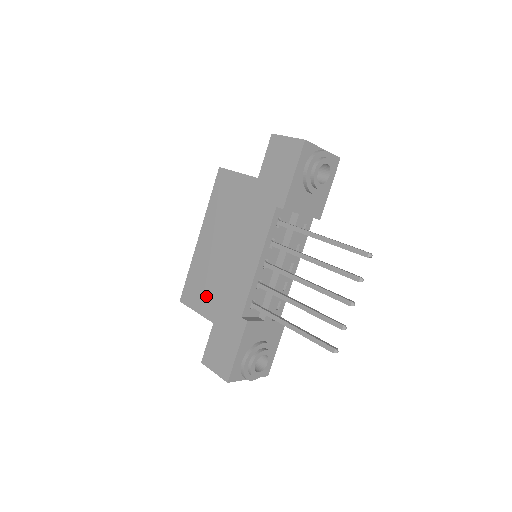
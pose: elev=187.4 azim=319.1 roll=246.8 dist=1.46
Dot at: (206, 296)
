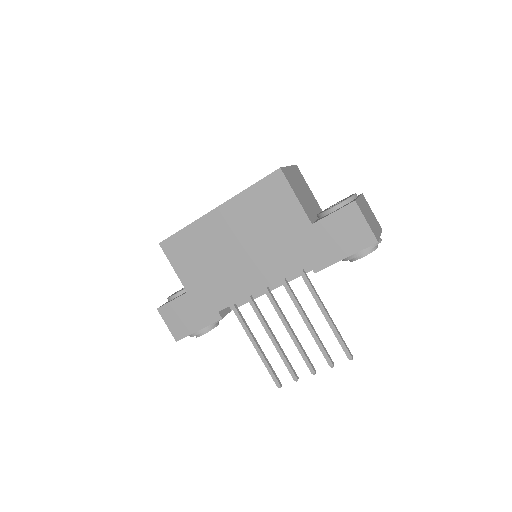
Dot at: (192, 266)
